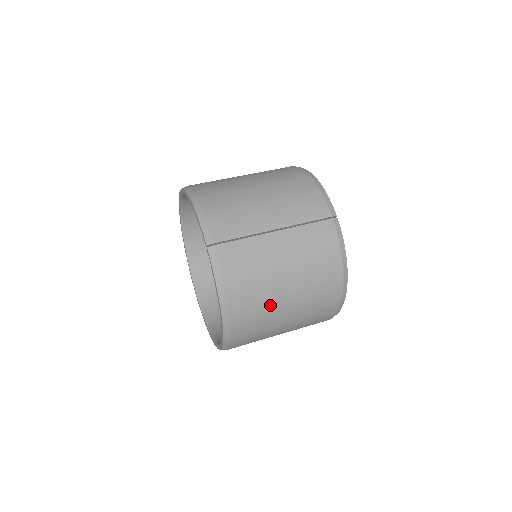
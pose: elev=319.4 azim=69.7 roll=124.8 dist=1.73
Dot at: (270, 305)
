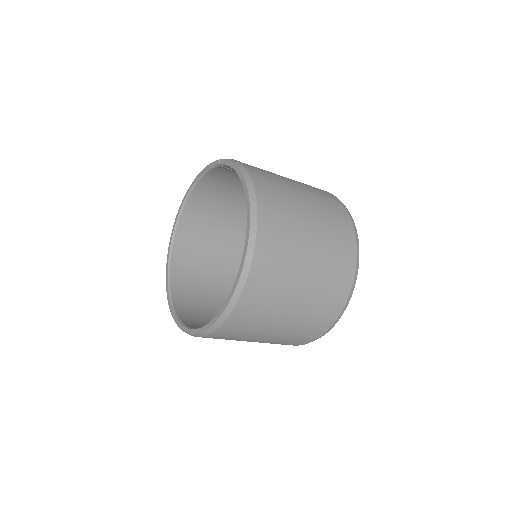
Dot at: (289, 194)
